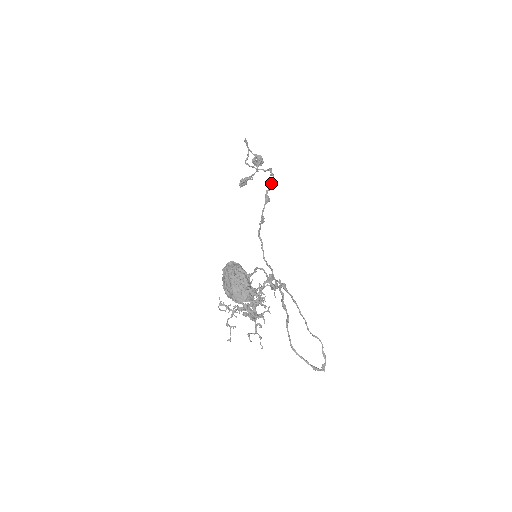
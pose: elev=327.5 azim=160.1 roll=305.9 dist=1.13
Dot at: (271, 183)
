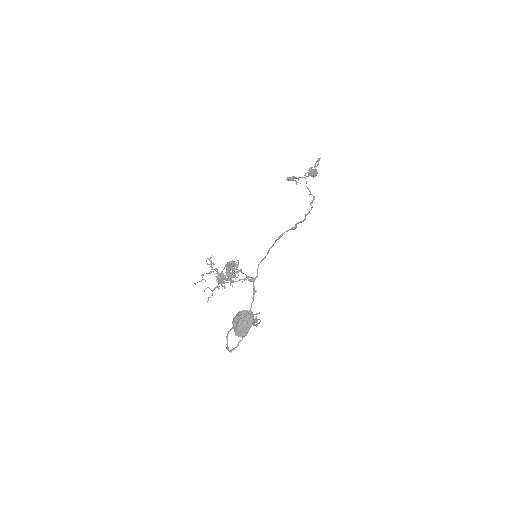
Dot at: (306, 214)
